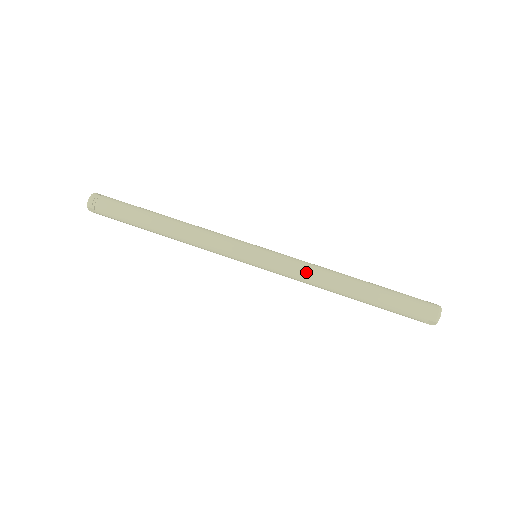
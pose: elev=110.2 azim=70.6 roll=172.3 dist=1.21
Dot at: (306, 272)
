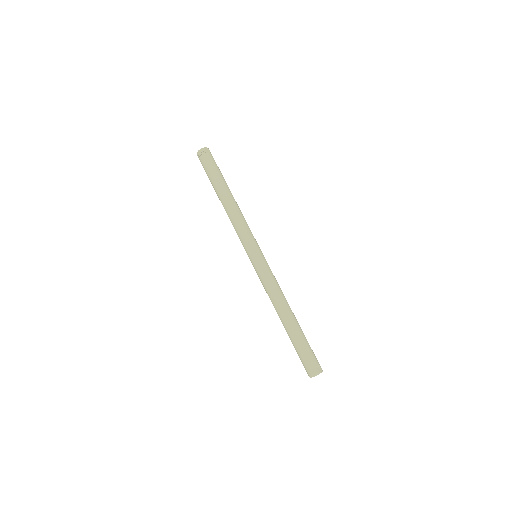
Dot at: (266, 291)
